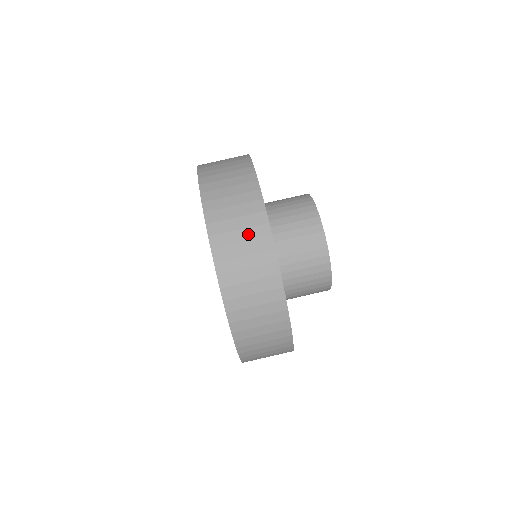
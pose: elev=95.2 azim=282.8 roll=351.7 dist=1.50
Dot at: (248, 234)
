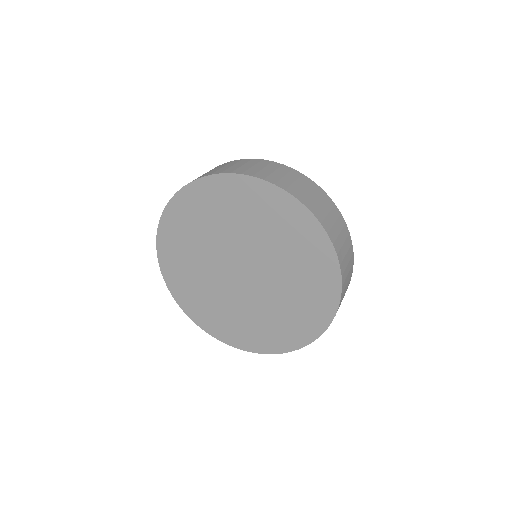
Dot at: (333, 215)
